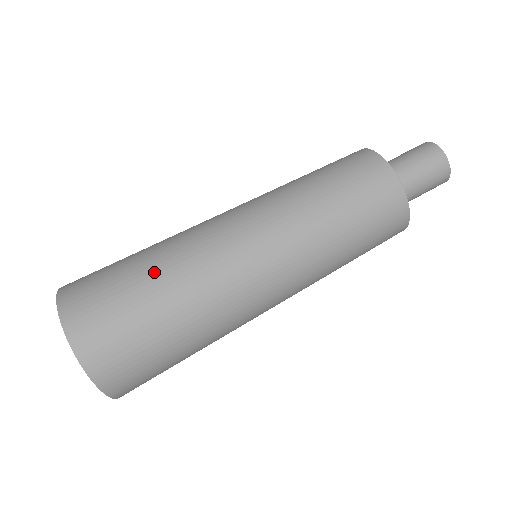
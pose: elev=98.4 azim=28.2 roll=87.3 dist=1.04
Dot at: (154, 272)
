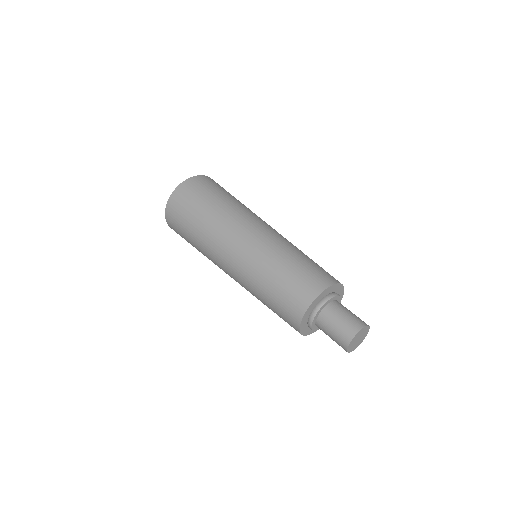
Dot at: (198, 227)
